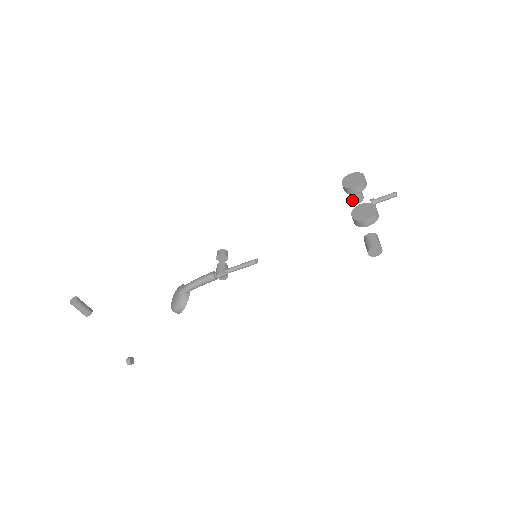
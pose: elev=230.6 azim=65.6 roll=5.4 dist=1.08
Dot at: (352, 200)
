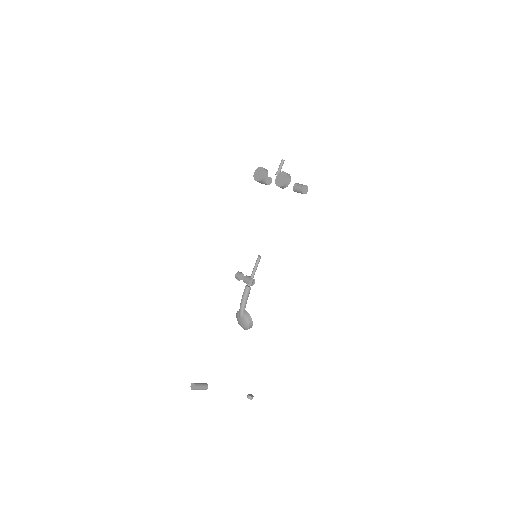
Dot at: (267, 184)
